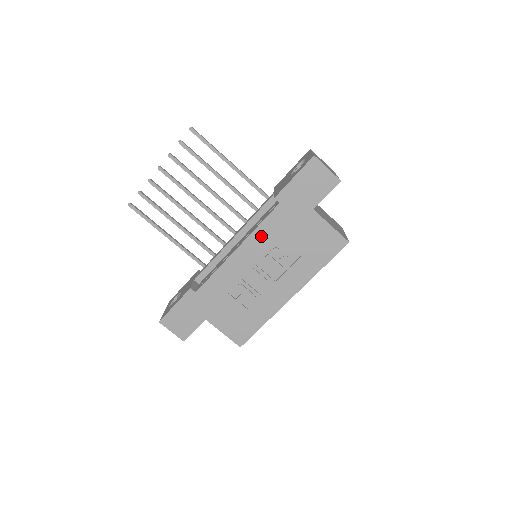
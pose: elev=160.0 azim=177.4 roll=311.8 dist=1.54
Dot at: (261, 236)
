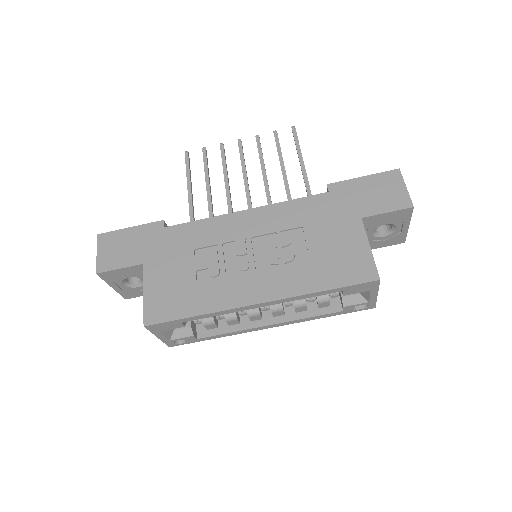
Dot at: (283, 212)
